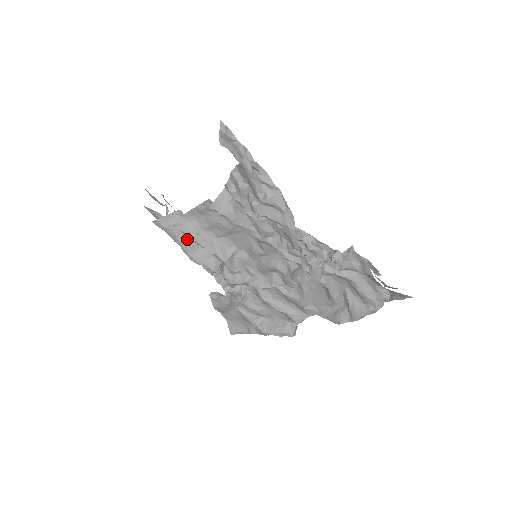
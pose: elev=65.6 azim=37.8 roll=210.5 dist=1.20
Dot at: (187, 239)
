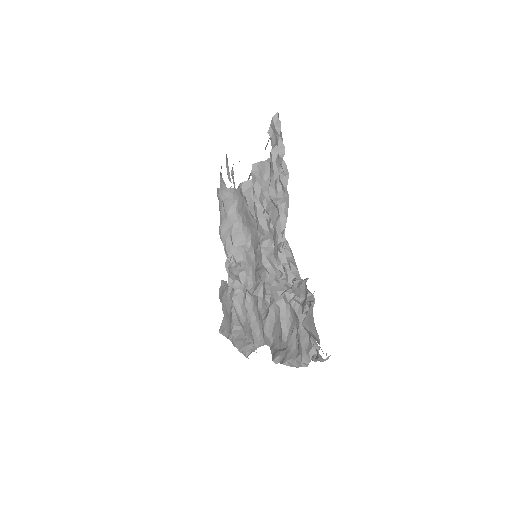
Dot at: occluded
